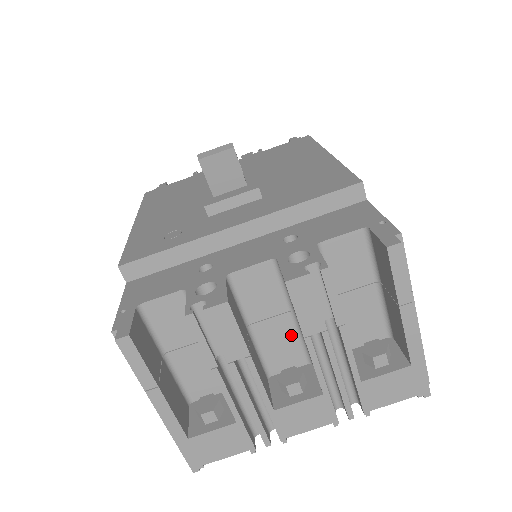
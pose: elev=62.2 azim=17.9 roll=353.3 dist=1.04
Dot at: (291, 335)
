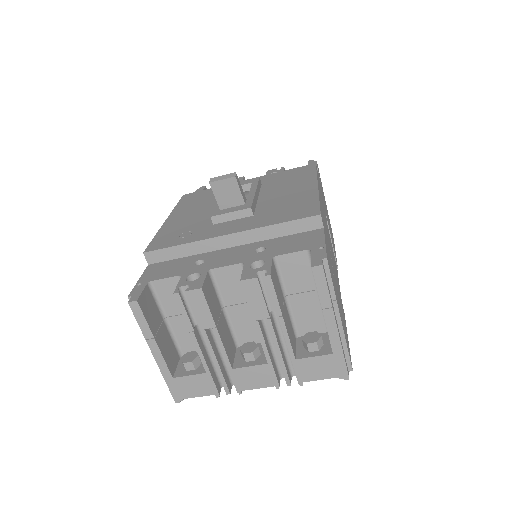
Dot at: occluded
